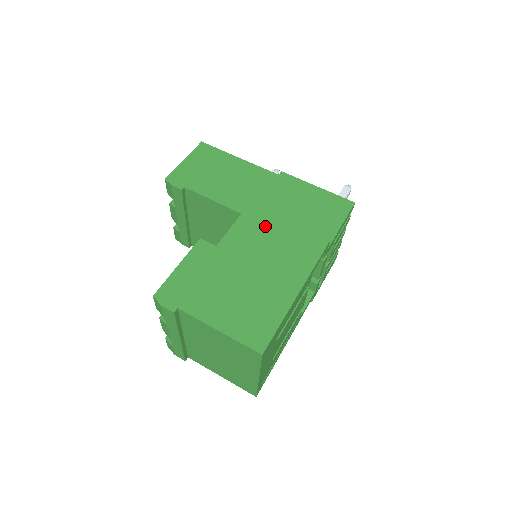
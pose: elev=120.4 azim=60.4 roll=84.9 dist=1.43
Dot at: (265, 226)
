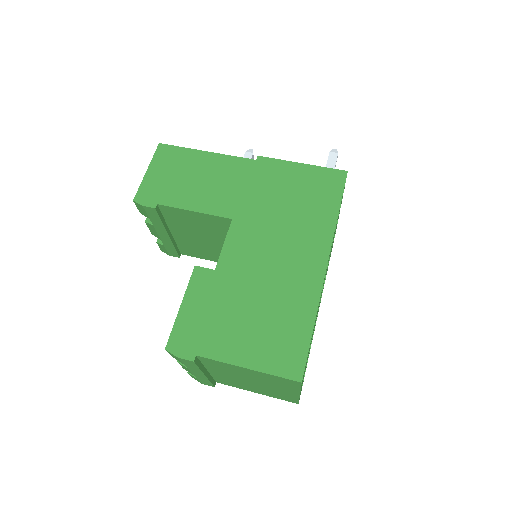
Dot at: (261, 230)
